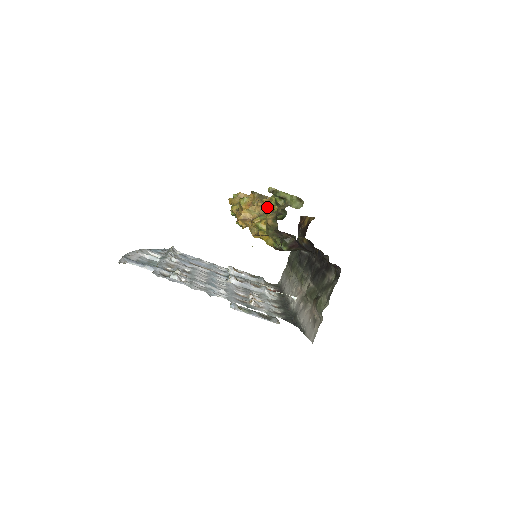
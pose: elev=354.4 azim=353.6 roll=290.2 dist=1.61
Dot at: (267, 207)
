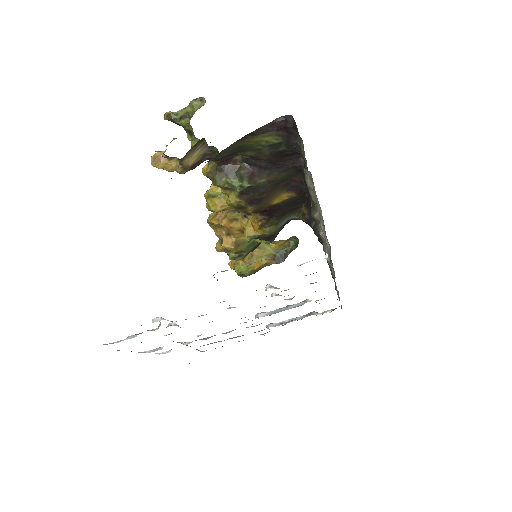
Dot at: occluded
